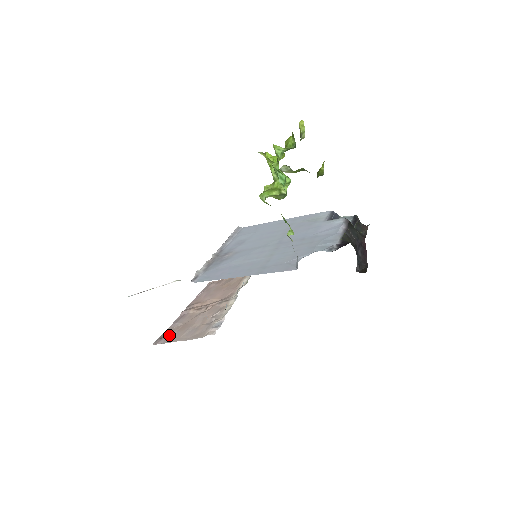
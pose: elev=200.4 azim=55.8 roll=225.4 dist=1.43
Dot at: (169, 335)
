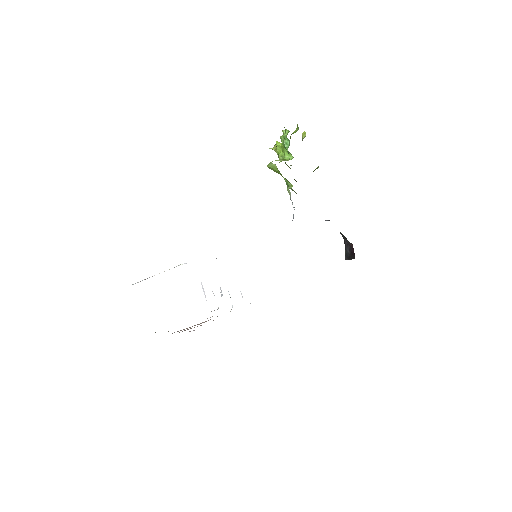
Dot at: occluded
